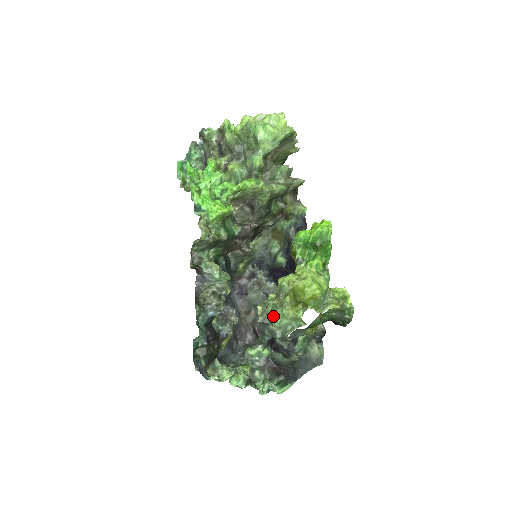
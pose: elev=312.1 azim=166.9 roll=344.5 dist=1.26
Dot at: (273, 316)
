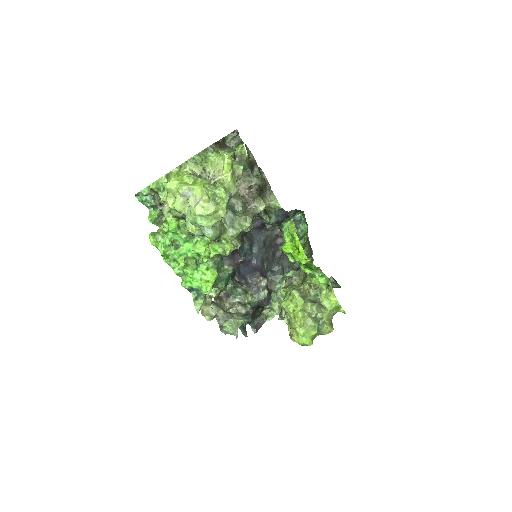
Dot at: occluded
